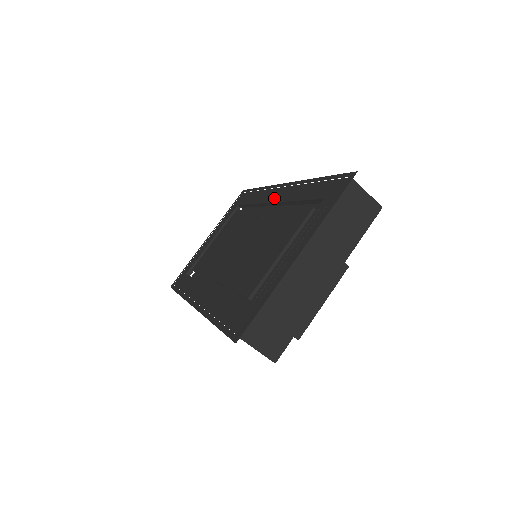
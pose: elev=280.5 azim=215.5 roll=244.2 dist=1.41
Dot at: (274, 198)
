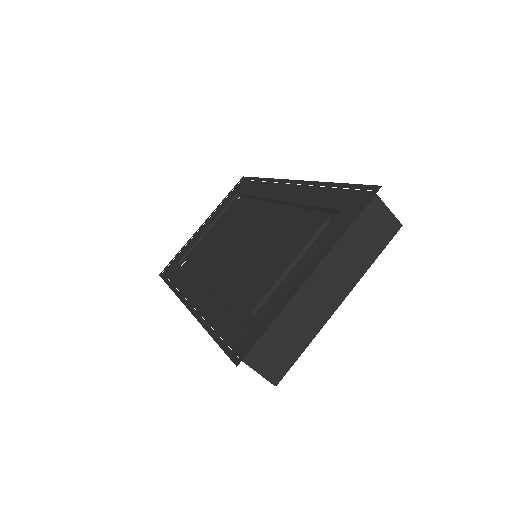
Dot at: (280, 195)
